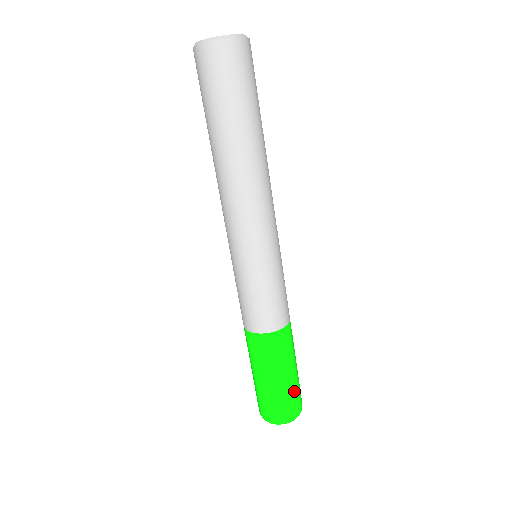
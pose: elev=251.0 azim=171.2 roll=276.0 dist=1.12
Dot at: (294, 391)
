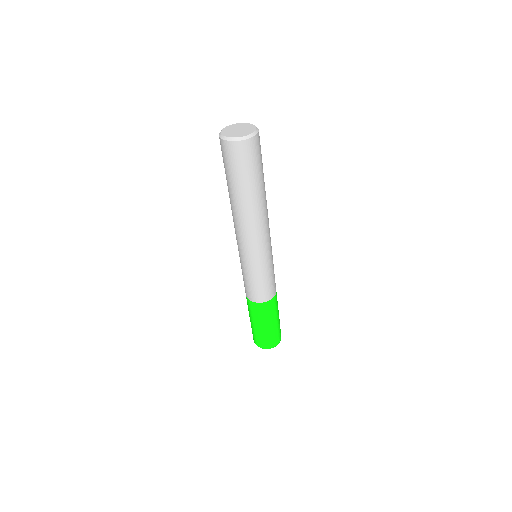
Dot at: (278, 330)
